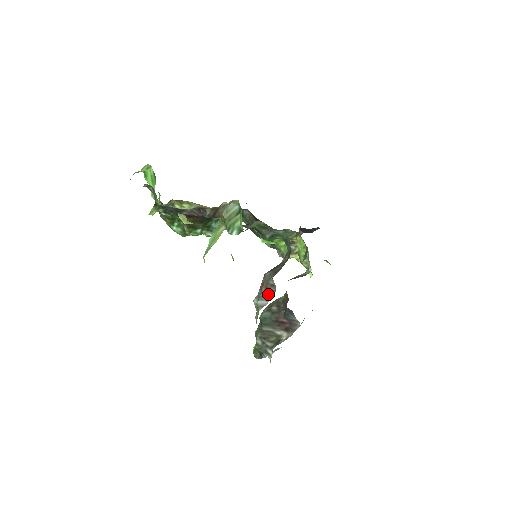
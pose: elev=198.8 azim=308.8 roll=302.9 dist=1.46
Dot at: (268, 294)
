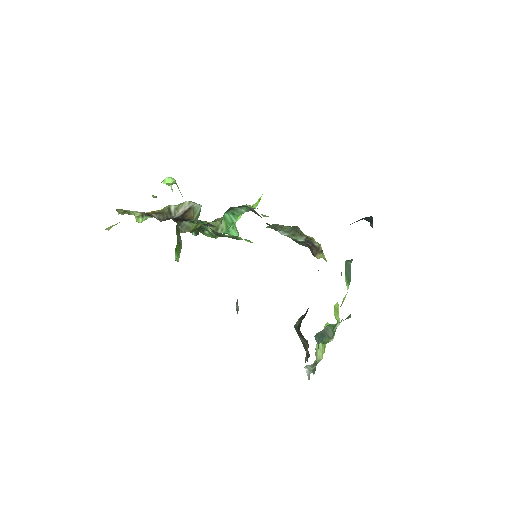
Dot at: occluded
